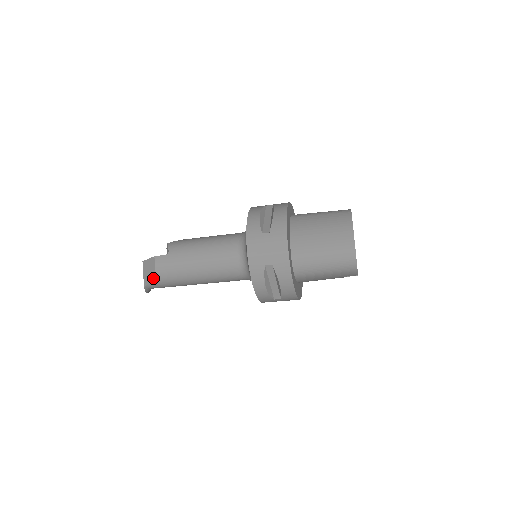
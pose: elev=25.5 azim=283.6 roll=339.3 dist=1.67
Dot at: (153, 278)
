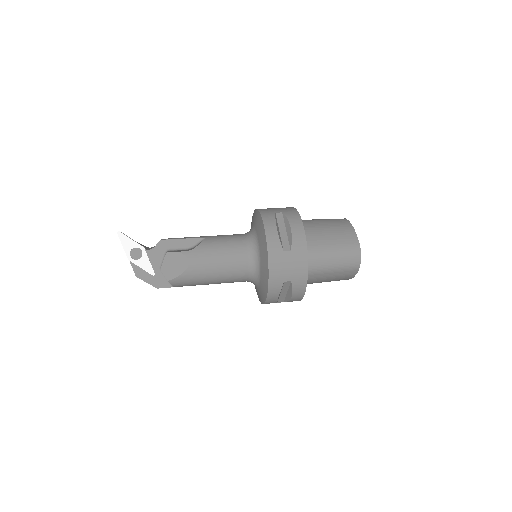
Dot at: occluded
